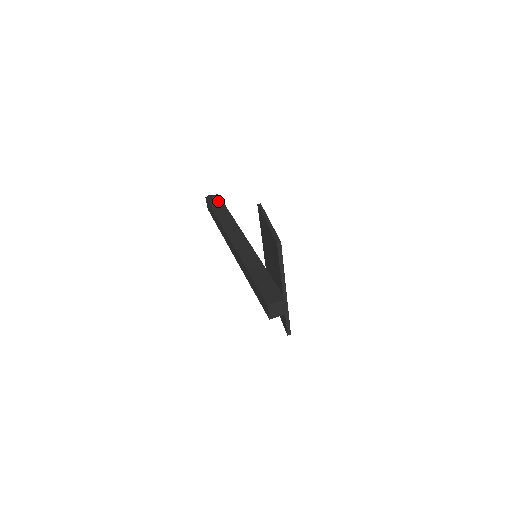
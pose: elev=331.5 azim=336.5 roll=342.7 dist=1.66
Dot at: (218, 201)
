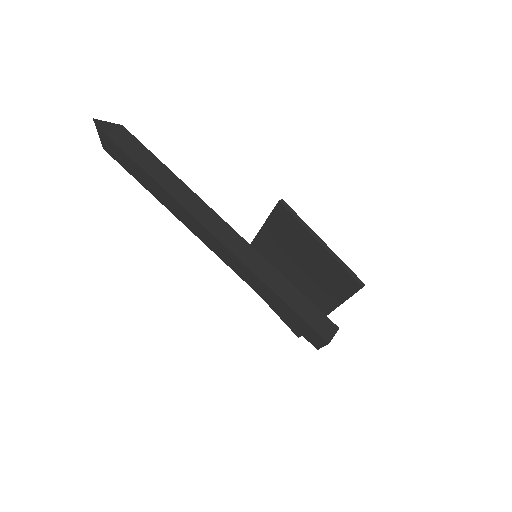
Dot at: (135, 144)
